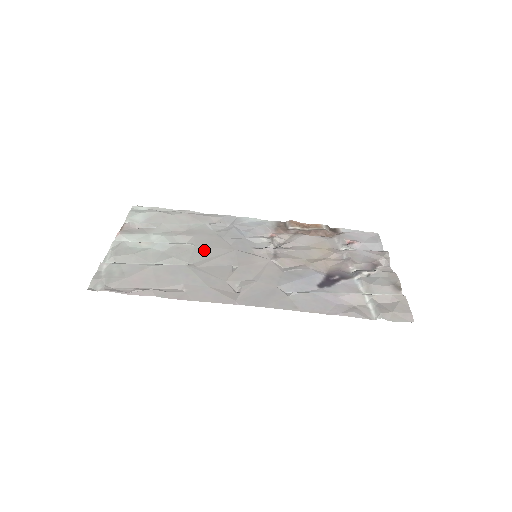
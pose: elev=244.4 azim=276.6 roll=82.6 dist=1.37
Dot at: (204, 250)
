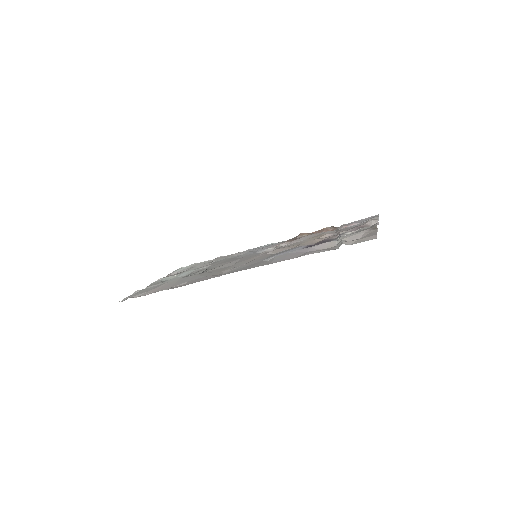
Dot at: (216, 266)
